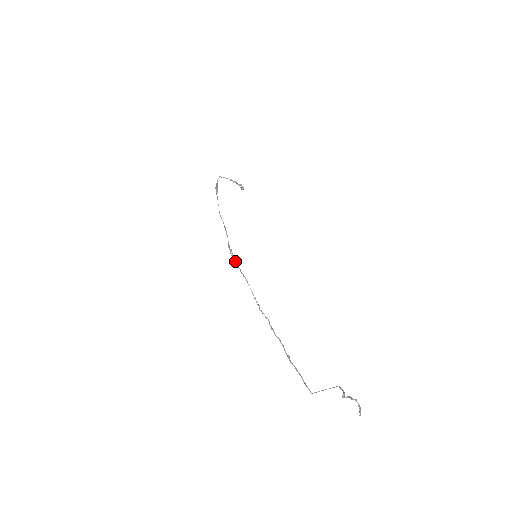
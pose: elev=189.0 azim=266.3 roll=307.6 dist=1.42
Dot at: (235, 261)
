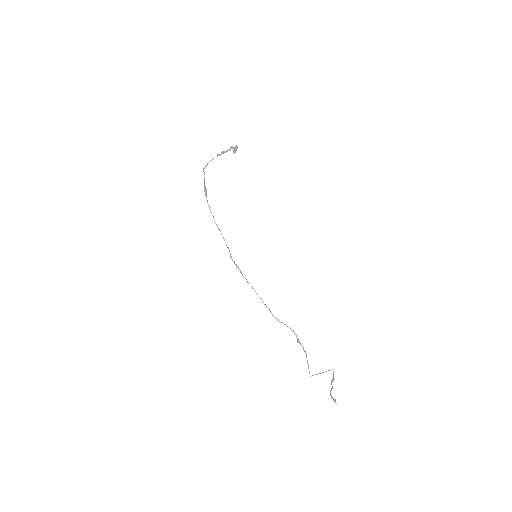
Dot at: (240, 271)
